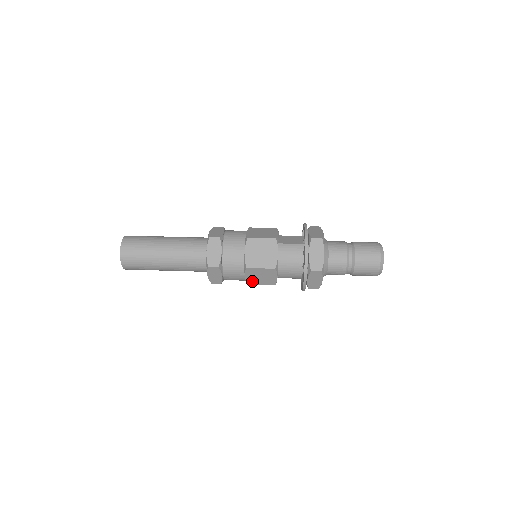
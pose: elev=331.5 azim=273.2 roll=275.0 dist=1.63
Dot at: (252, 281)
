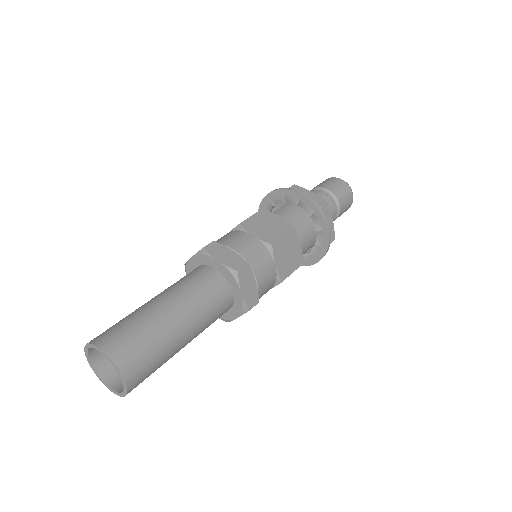
Dot at: (283, 271)
